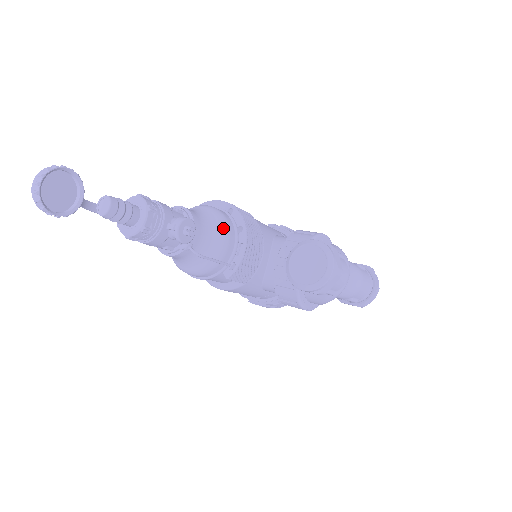
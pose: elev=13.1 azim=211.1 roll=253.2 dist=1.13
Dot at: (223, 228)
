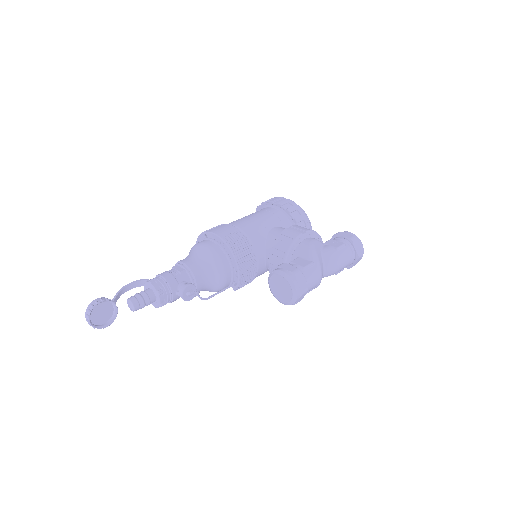
Dot at: (218, 267)
